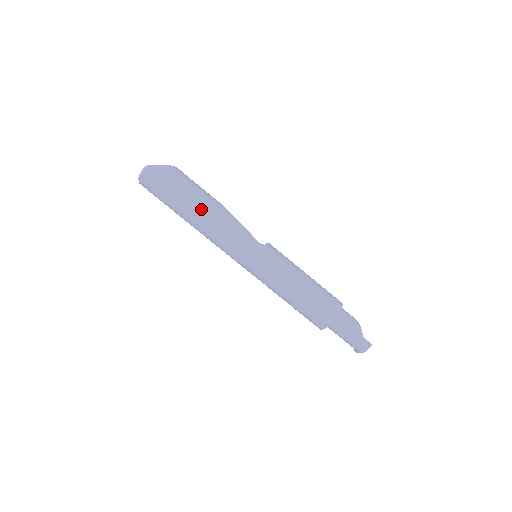
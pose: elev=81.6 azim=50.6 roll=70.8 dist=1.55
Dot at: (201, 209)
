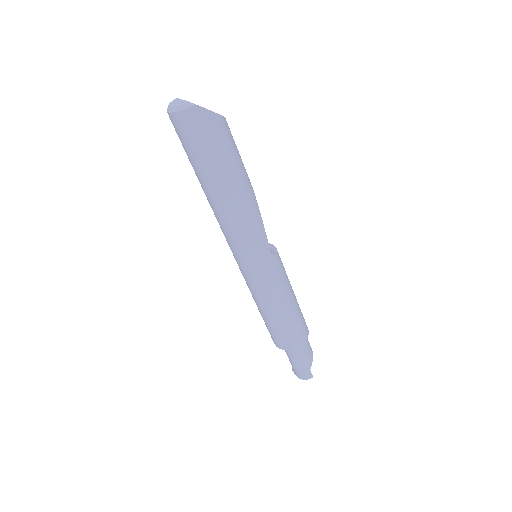
Dot at: (231, 190)
